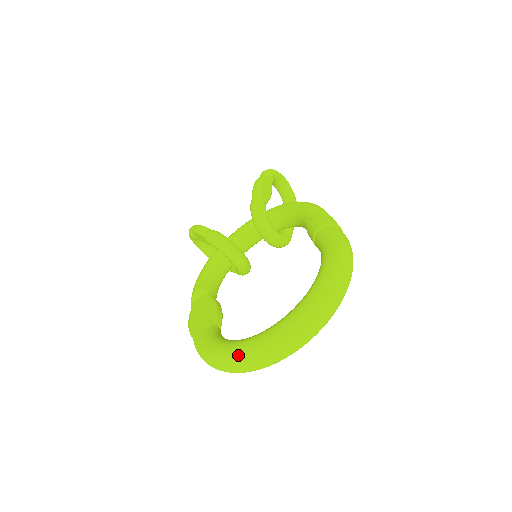
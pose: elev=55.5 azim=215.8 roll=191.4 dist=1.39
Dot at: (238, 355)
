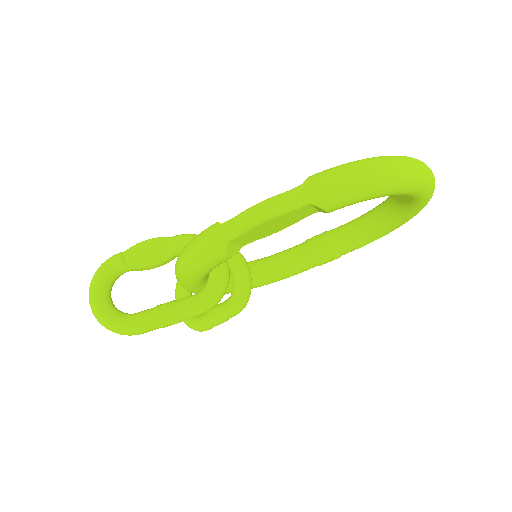
Dot at: (404, 156)
